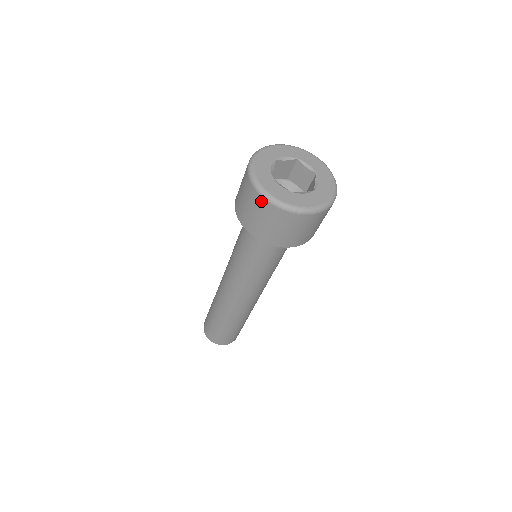
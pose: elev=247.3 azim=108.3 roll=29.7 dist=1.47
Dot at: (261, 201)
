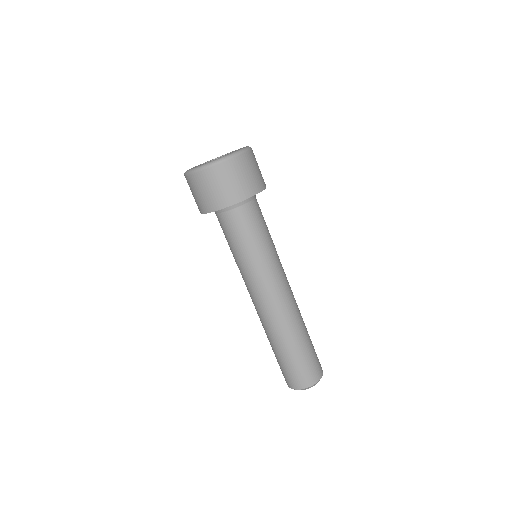
Dot at: (202, 174)
